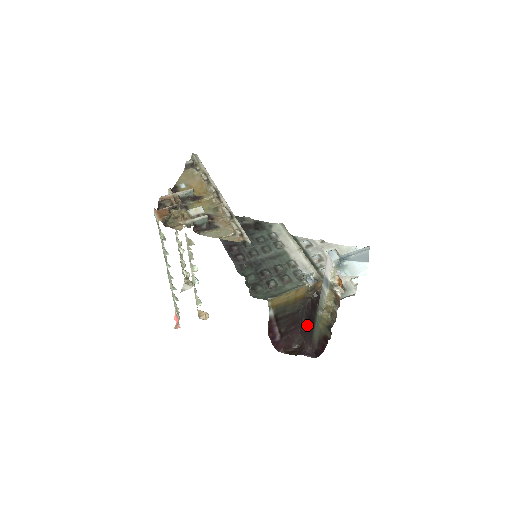
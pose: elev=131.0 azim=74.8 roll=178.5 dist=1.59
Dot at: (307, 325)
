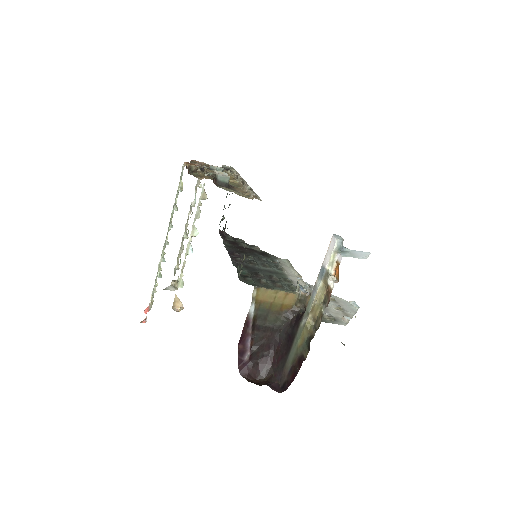
Dot at: (283, 350)
